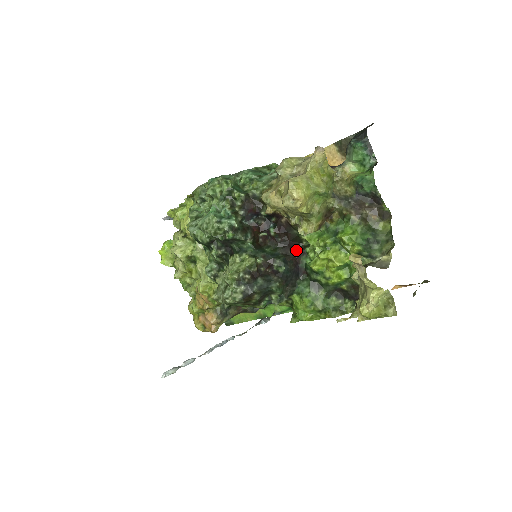
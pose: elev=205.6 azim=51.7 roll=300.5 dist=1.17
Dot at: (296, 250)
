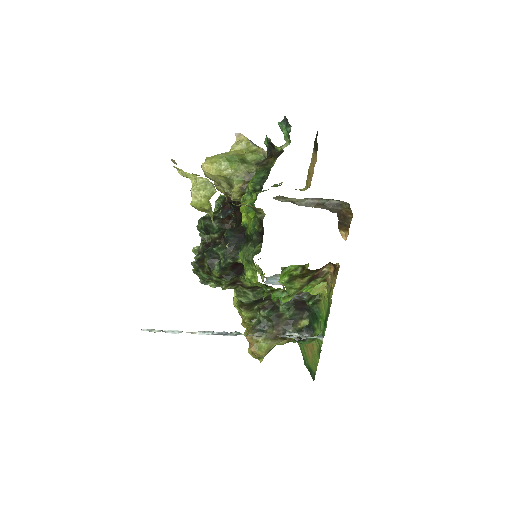
Dot at: occluded
